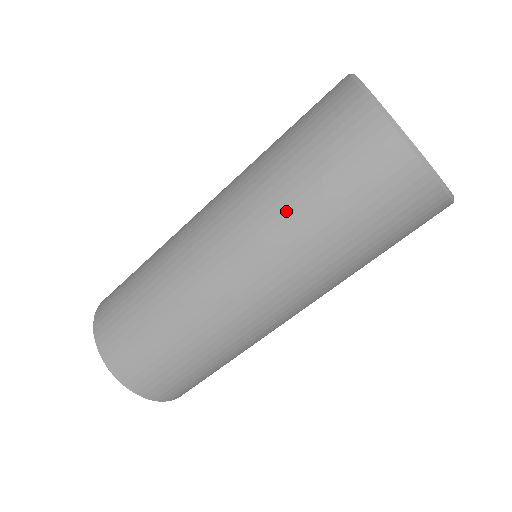
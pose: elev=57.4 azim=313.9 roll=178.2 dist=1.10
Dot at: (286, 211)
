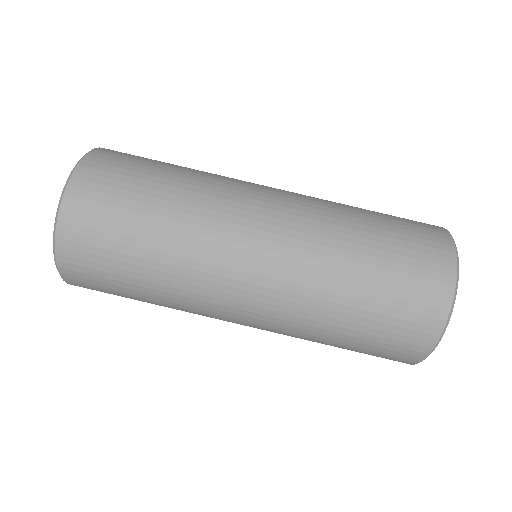
Dot at: (345, 236)
